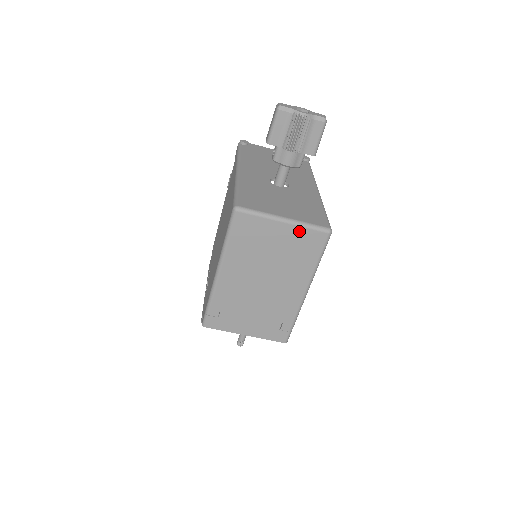
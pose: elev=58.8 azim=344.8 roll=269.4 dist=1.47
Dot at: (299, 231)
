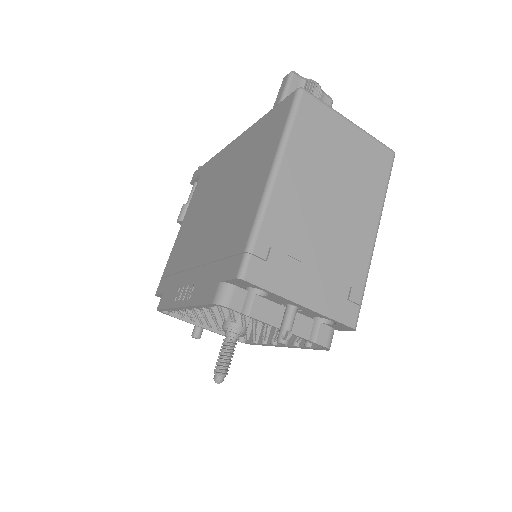
Dot at: (366, 140)
